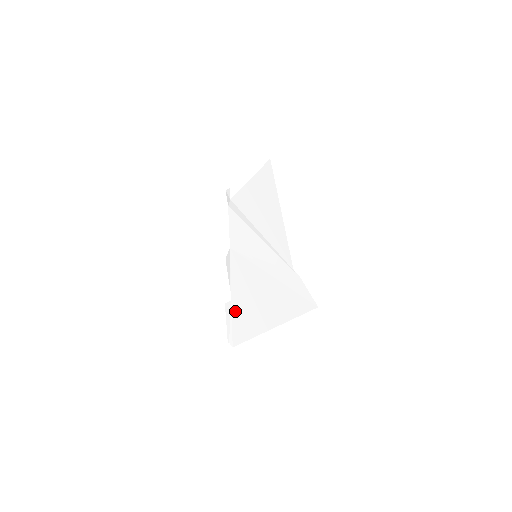
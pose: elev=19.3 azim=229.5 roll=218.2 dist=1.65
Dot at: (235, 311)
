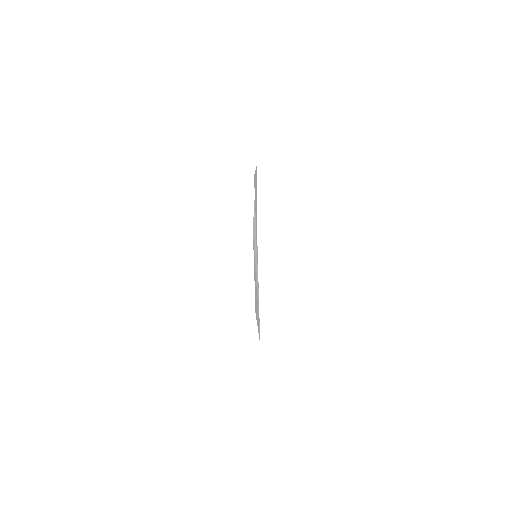
Dot at: occluded
